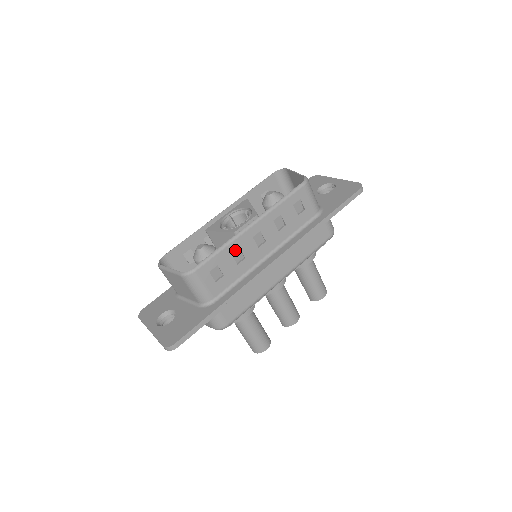
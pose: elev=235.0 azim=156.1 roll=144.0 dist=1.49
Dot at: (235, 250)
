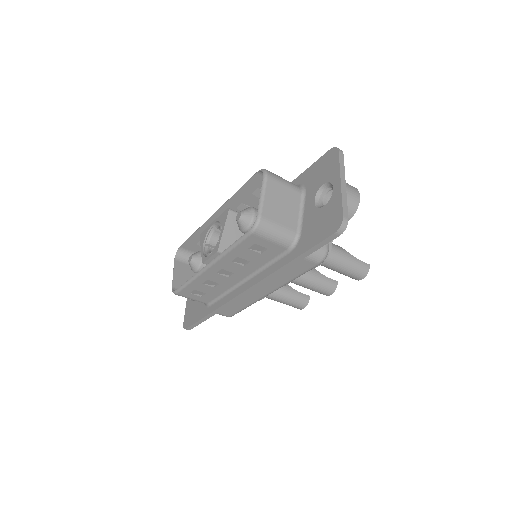
Dot at: (204, 281)
